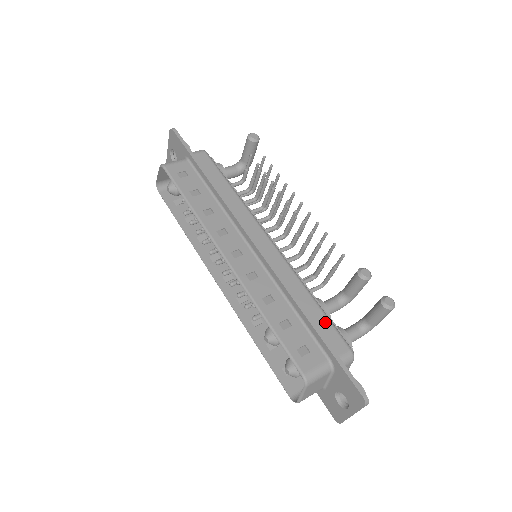
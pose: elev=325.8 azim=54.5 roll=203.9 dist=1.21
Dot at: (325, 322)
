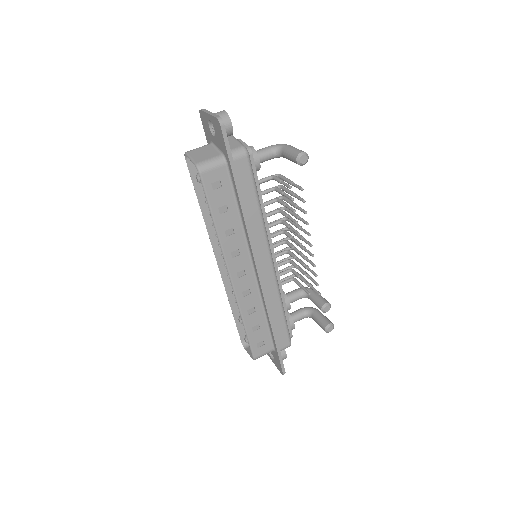
Dot at: (283, 328)
